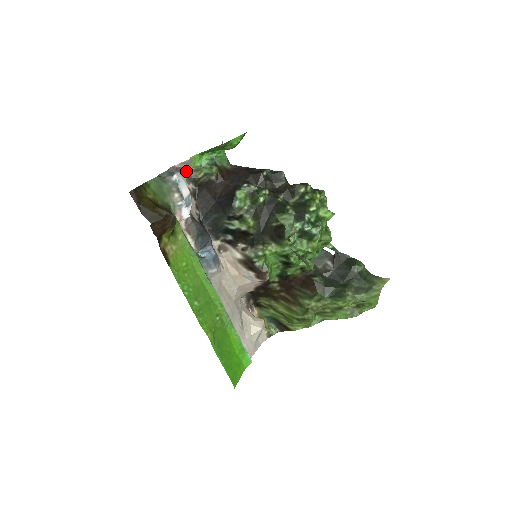
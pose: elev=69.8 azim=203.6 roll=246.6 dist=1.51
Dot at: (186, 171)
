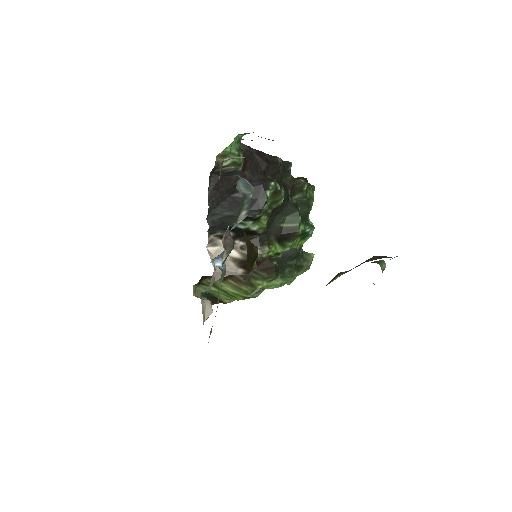
Dot at: occluded
